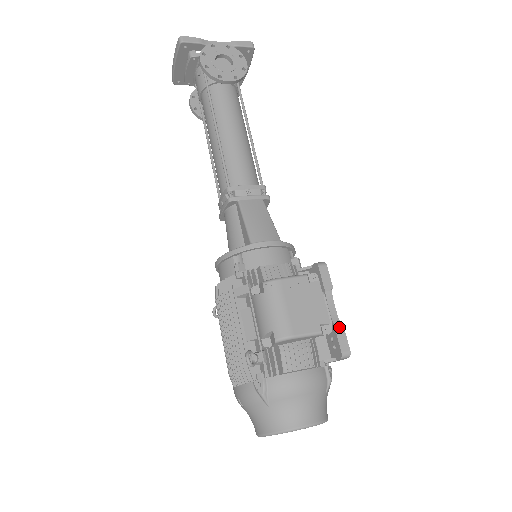
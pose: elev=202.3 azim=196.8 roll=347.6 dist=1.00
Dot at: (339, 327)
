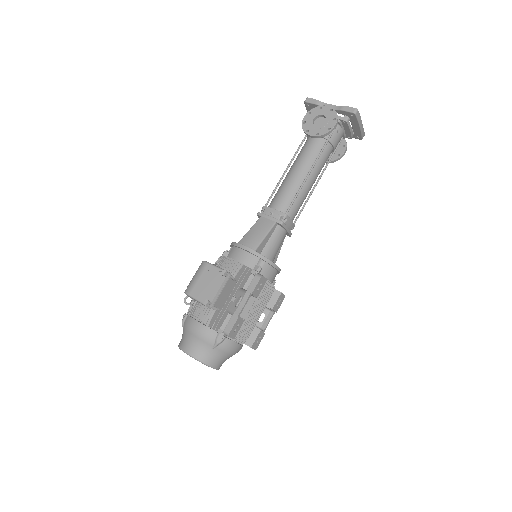
Dot at: (235, 316)
